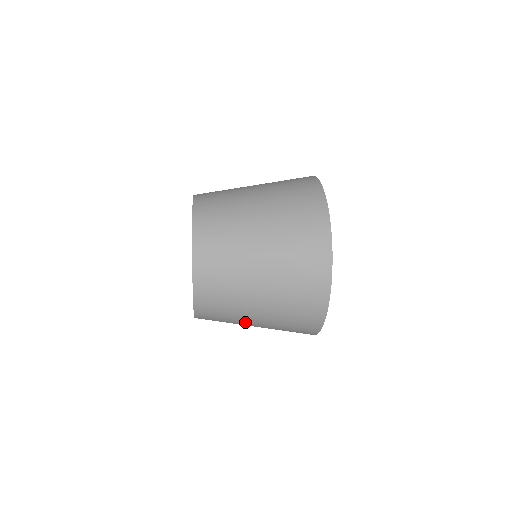
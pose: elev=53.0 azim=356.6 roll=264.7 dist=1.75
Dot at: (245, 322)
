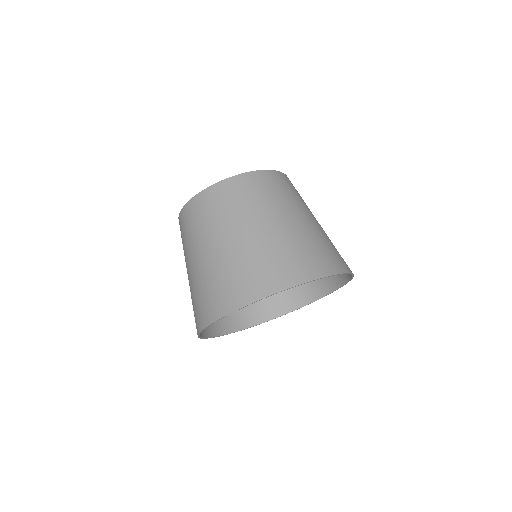
Dot at: (198, 247)
